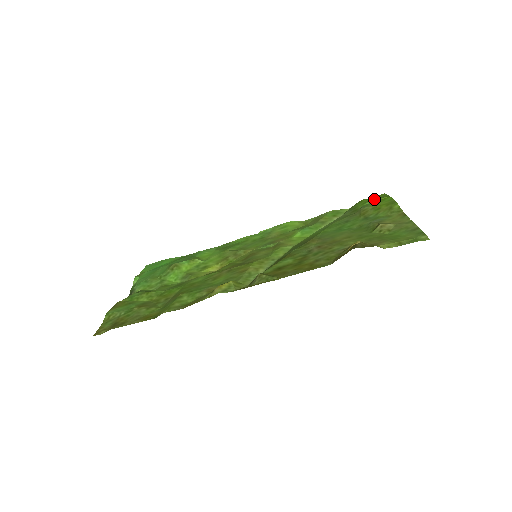
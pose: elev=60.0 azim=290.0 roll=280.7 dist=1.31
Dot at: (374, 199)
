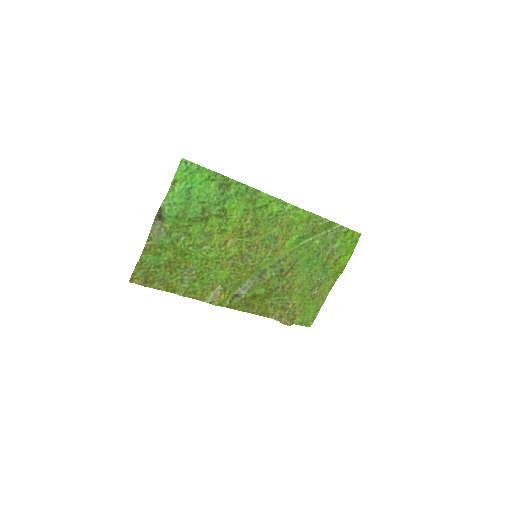
Dot at: (348, 246)
